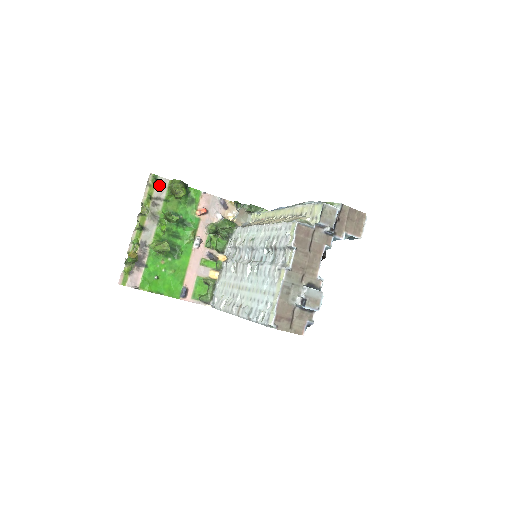
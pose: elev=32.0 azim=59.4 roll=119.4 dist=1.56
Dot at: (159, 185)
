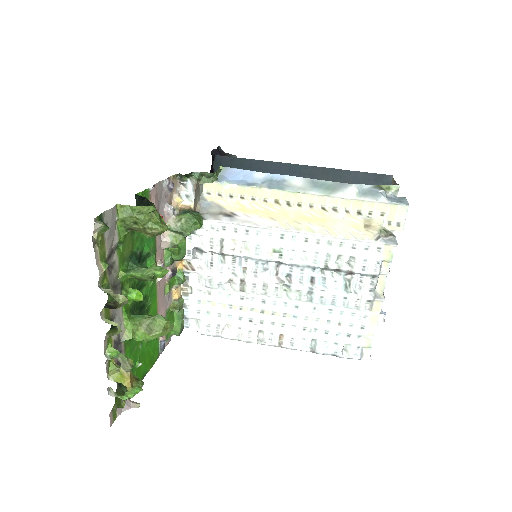
Dot at: occluded
